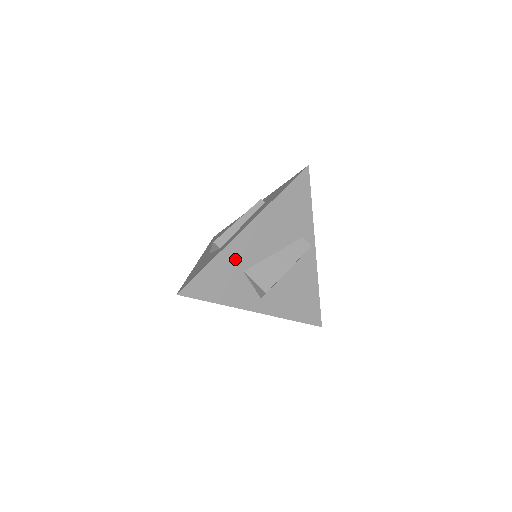
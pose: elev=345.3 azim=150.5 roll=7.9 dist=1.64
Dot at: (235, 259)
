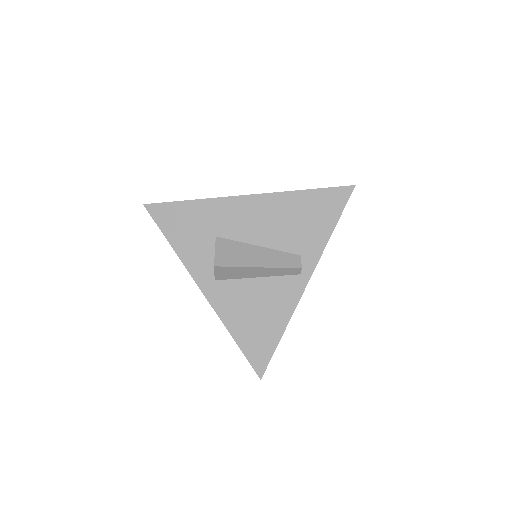
Dot at: (216, 217)
